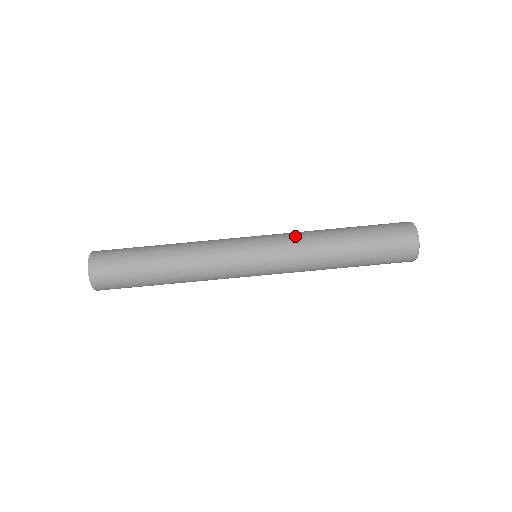
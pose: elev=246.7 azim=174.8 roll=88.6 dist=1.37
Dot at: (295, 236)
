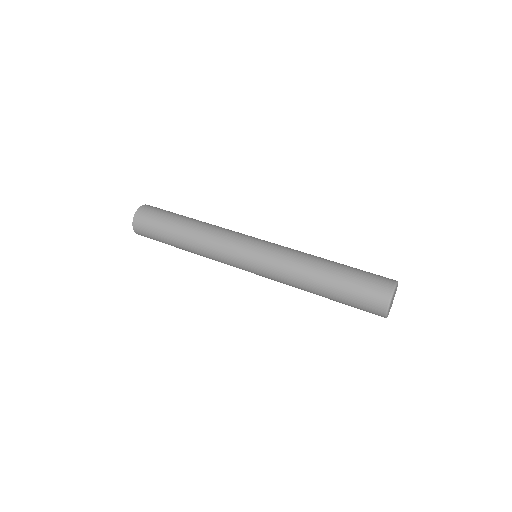
Dot at: (282, 268)
